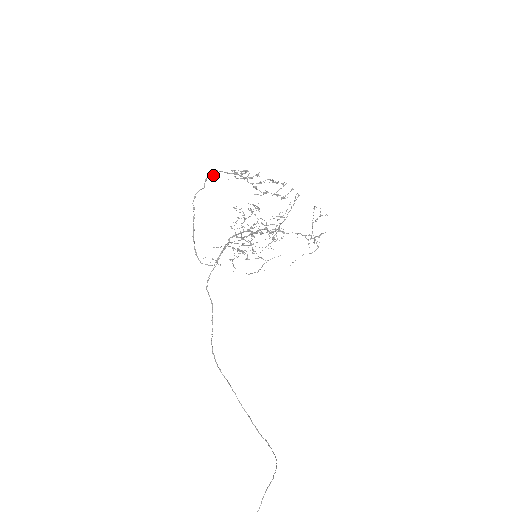
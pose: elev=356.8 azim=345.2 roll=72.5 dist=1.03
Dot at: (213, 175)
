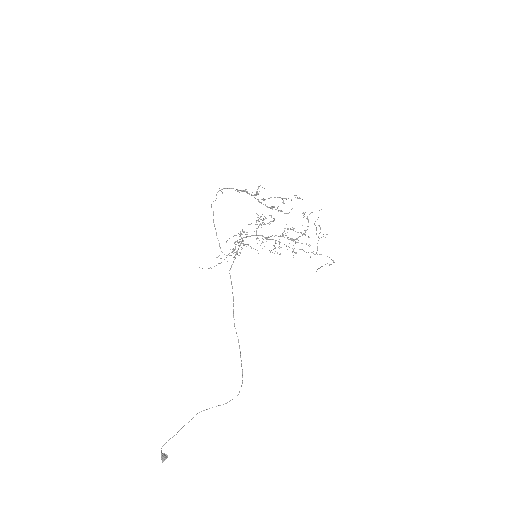
Dot at: (222, 192)
